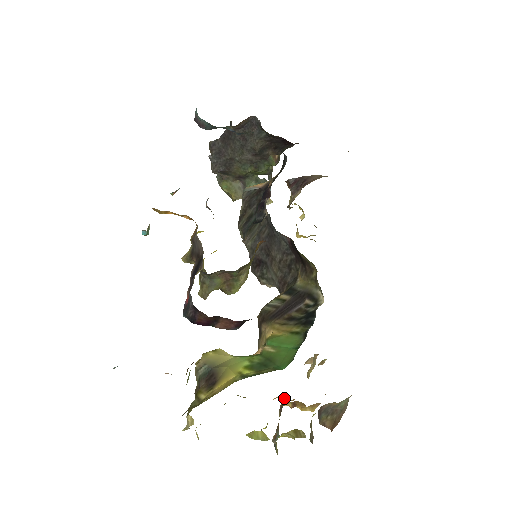
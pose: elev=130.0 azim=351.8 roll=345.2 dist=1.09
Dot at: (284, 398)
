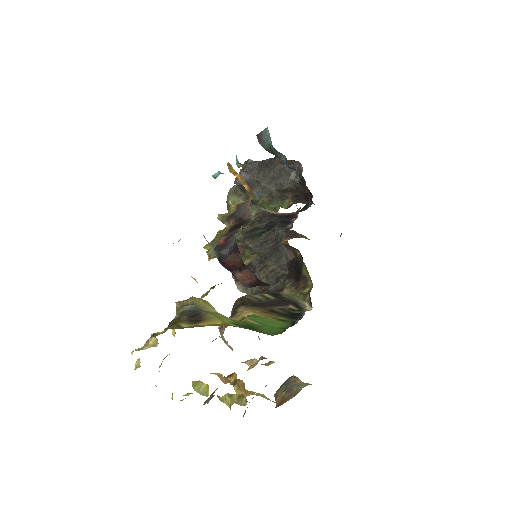
Dot at: (221, 377)
